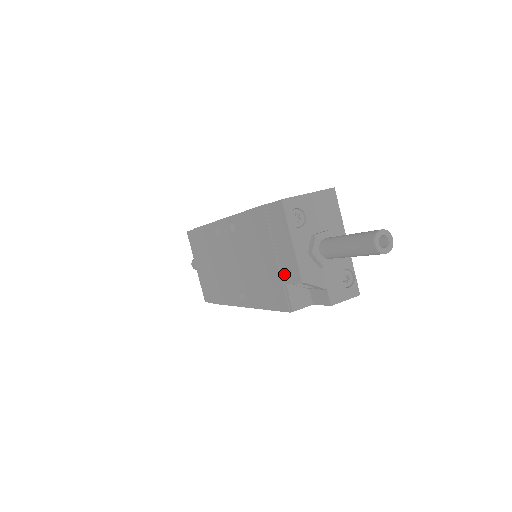
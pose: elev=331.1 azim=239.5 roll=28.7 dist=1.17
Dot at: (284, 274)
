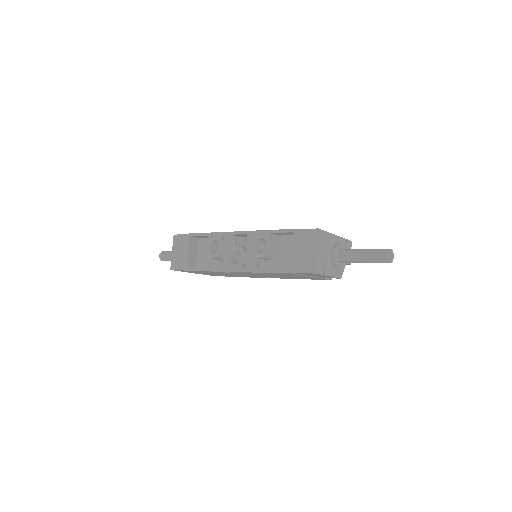
Dot at: occluded
